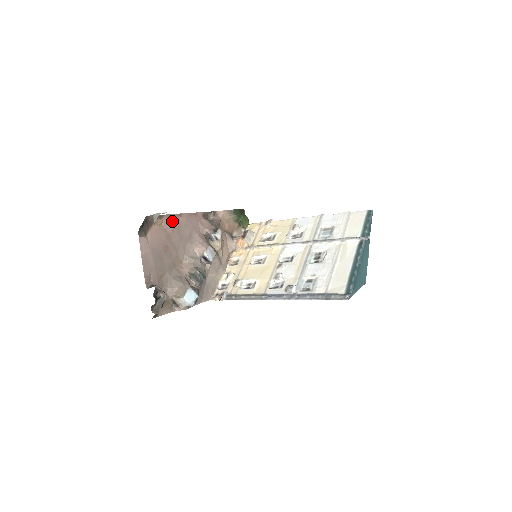
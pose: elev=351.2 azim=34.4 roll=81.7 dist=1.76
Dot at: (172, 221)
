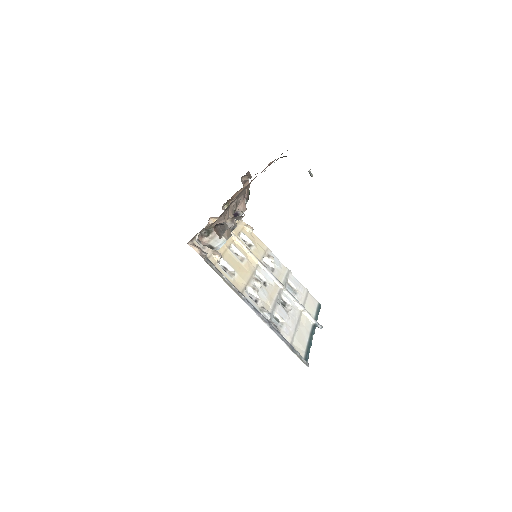
Dot at: occluded
